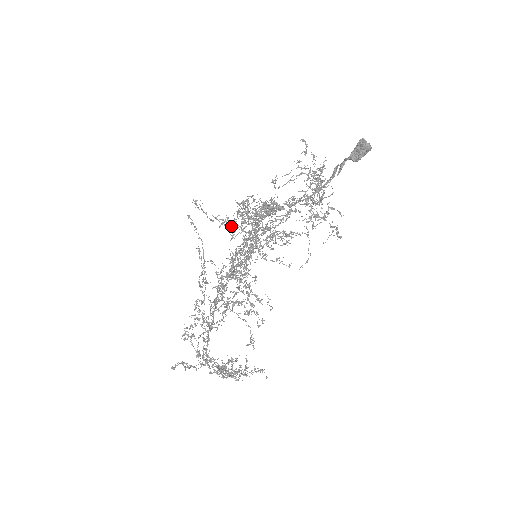
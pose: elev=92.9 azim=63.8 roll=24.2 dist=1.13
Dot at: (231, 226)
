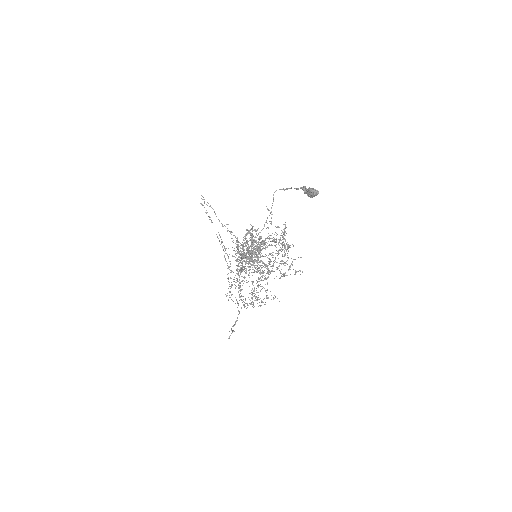
Dot at: (236, 260)
